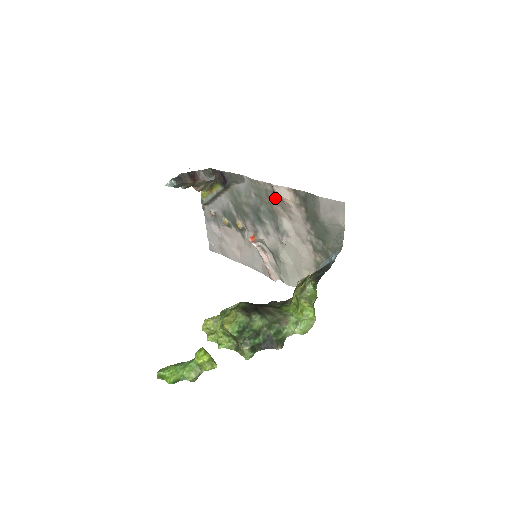
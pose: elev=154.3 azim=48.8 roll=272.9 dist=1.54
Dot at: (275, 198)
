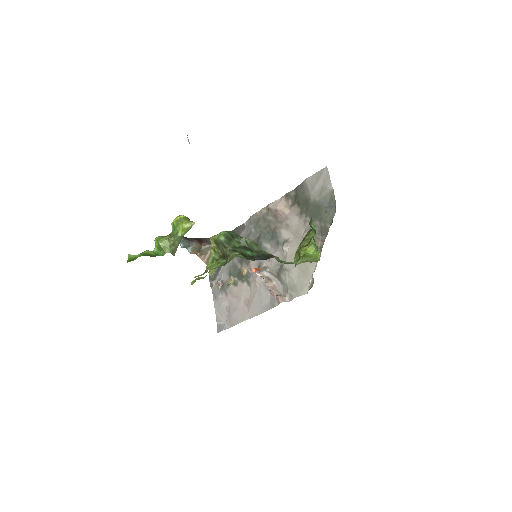
Dot at: (272, 218)
